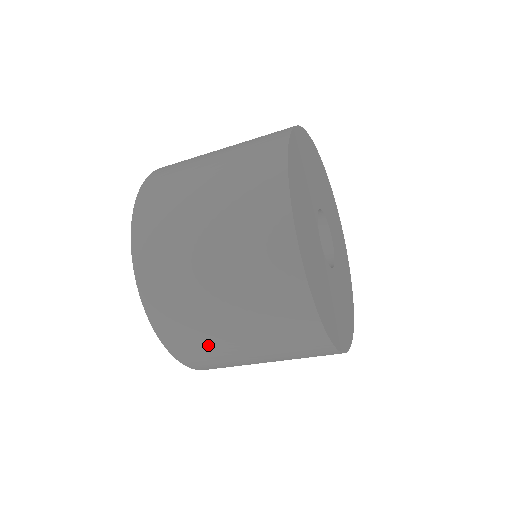
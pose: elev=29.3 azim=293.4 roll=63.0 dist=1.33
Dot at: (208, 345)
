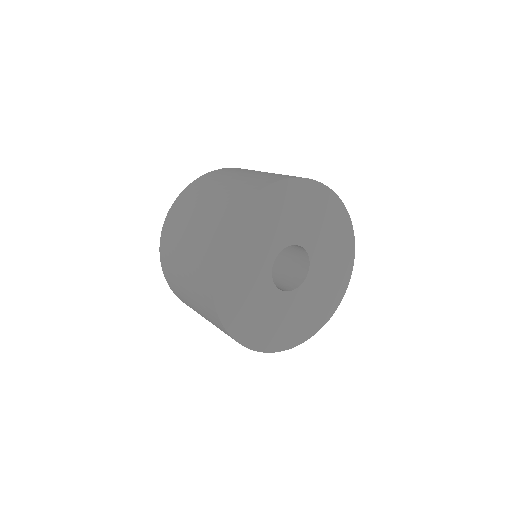
Dot at: (178, 288)
